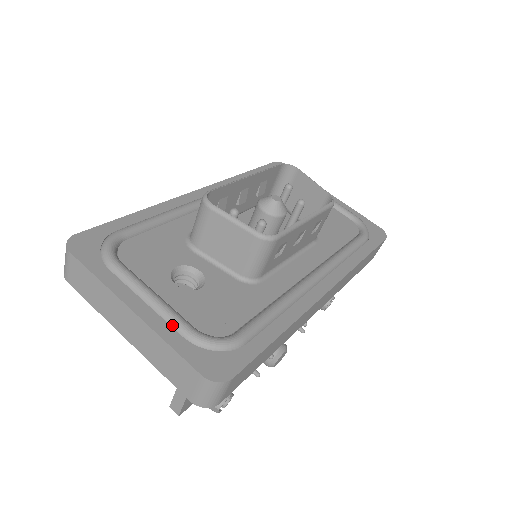
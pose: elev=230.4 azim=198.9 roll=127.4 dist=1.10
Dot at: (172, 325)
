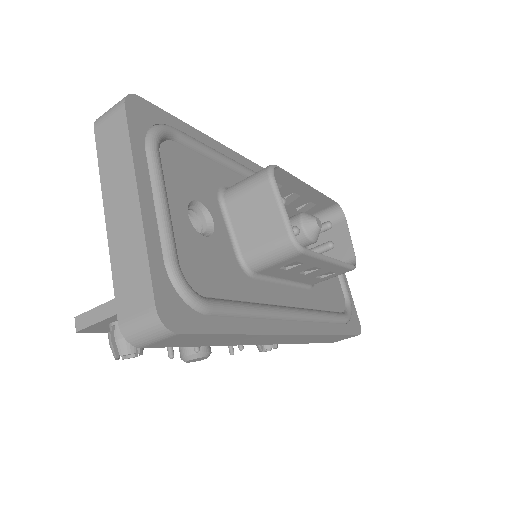
Dot at: (162, 242)
